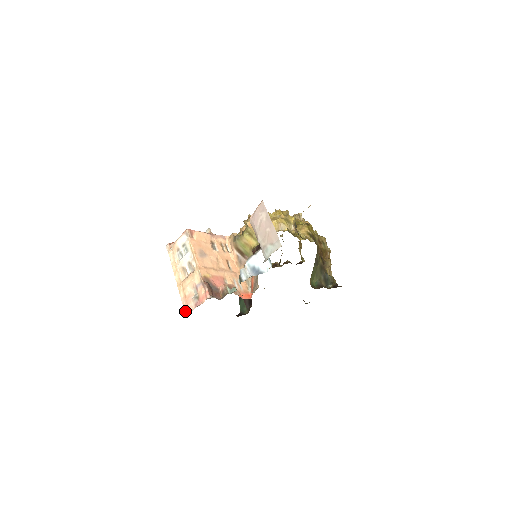
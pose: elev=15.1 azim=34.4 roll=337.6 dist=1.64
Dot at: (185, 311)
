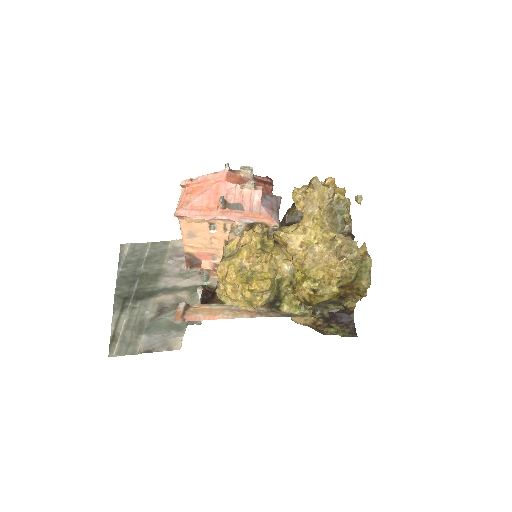
Dot at: occluded
